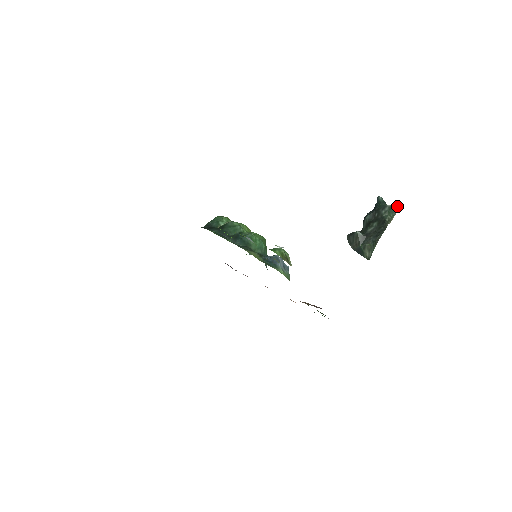
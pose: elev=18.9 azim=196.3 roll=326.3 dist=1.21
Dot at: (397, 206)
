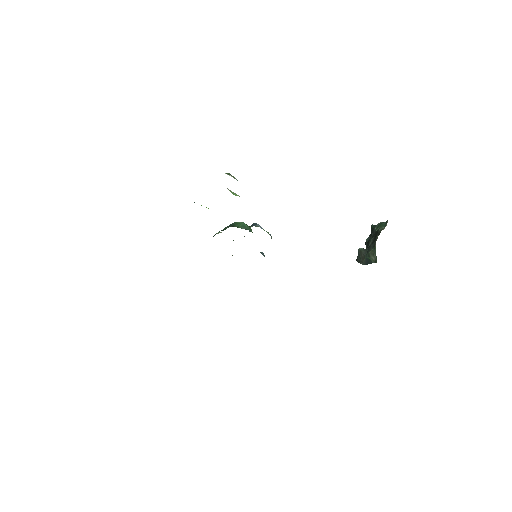
Dot at: occluded
